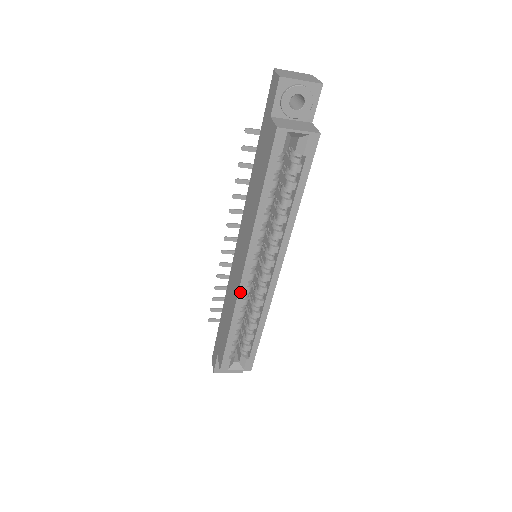
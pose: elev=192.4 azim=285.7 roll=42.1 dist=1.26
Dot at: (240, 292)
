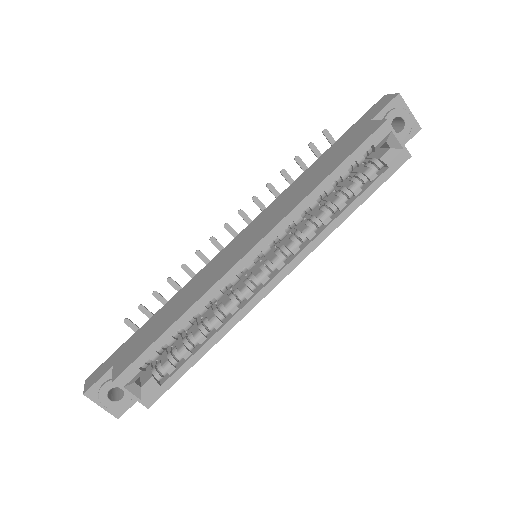
Dot at: (228, 274)
